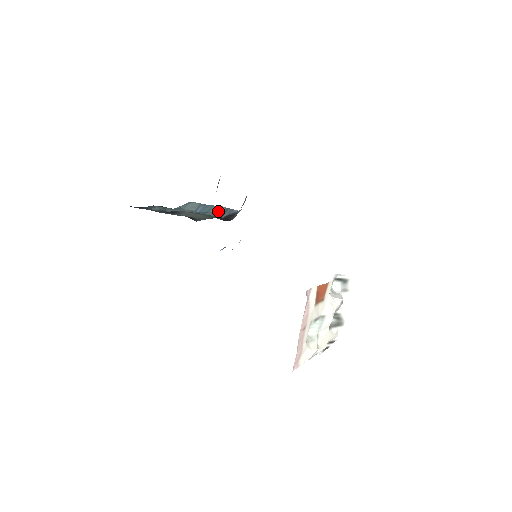
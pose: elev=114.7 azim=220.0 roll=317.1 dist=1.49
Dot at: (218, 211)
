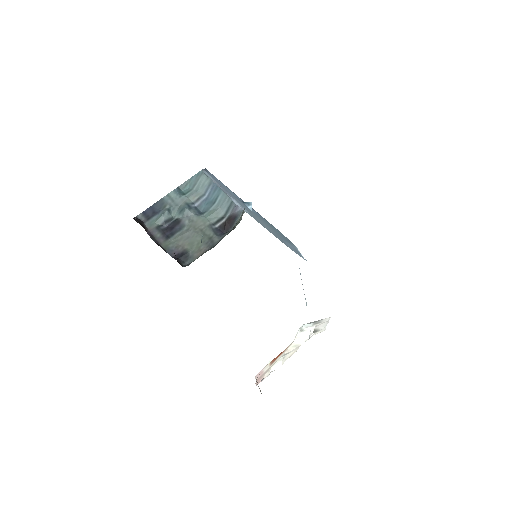
Dot at: (223, 205)
